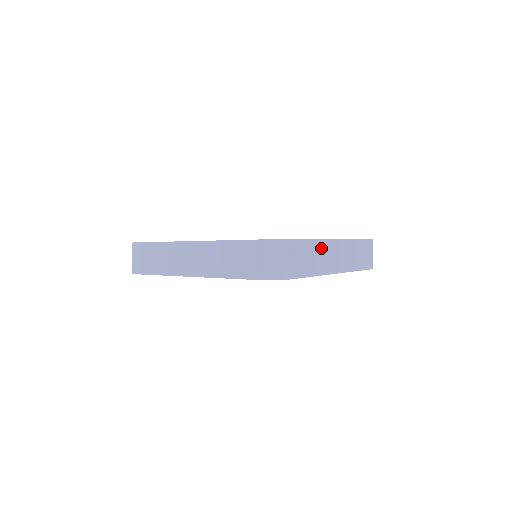
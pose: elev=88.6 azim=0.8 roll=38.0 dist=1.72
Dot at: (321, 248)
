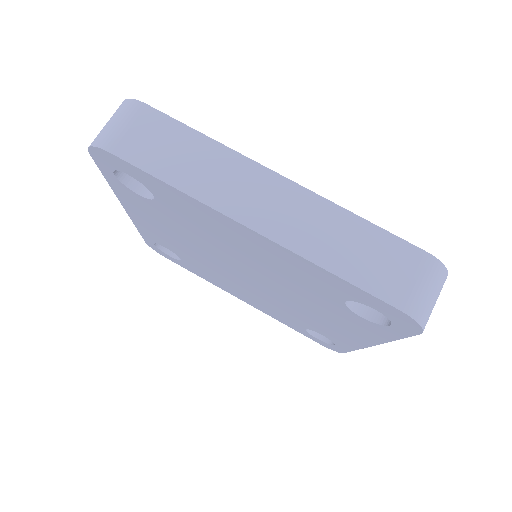
Dot at: (220, 160)
